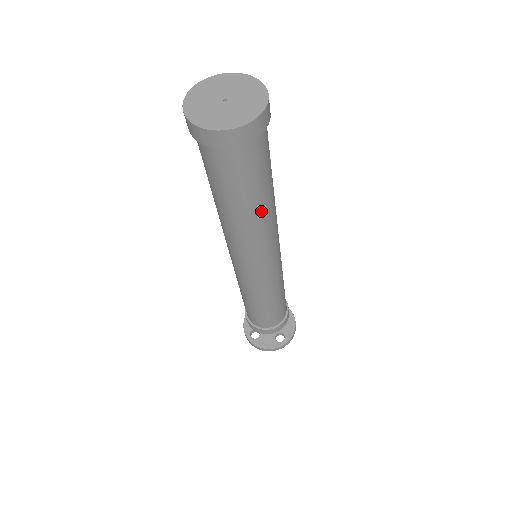
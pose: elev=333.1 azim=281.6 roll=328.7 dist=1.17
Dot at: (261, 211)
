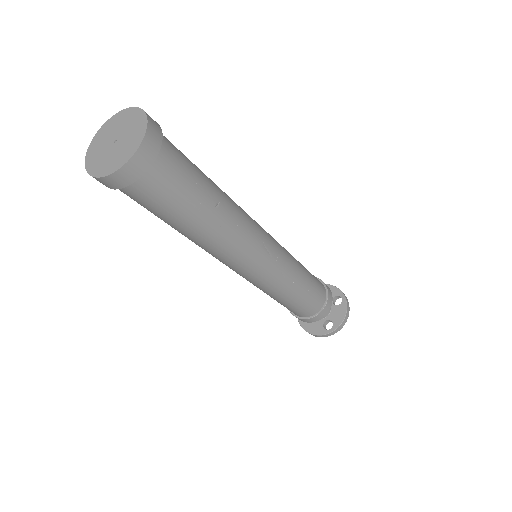
Dot at: (204, 230)
